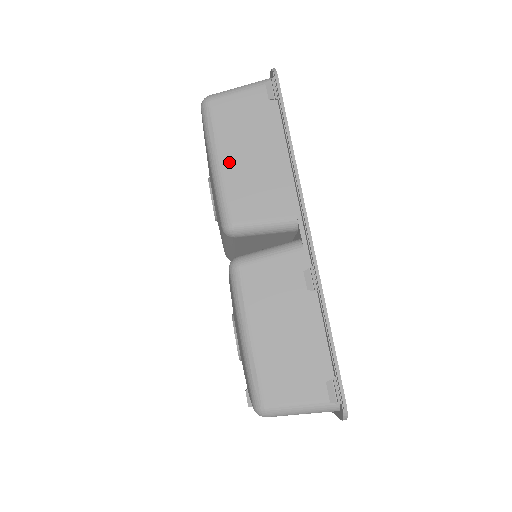
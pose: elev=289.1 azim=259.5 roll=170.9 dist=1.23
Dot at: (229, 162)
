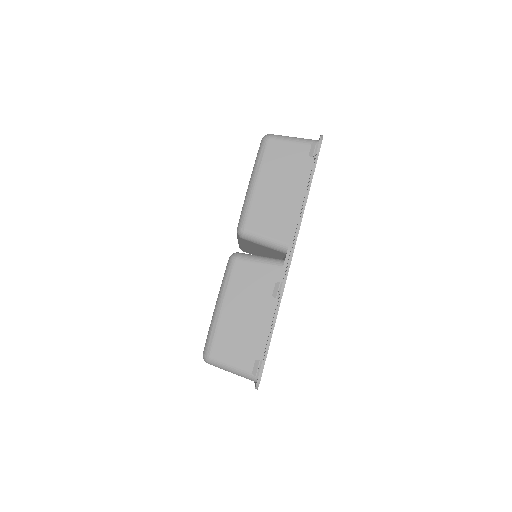
Dot at: (262, 187)
